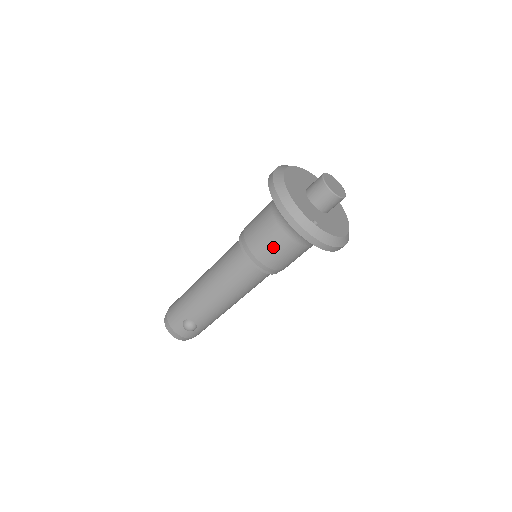
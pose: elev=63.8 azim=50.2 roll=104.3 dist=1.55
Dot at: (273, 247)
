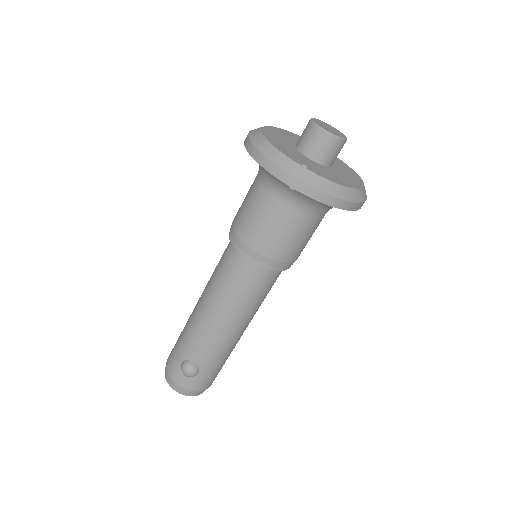
Dot at: (264, 223)
